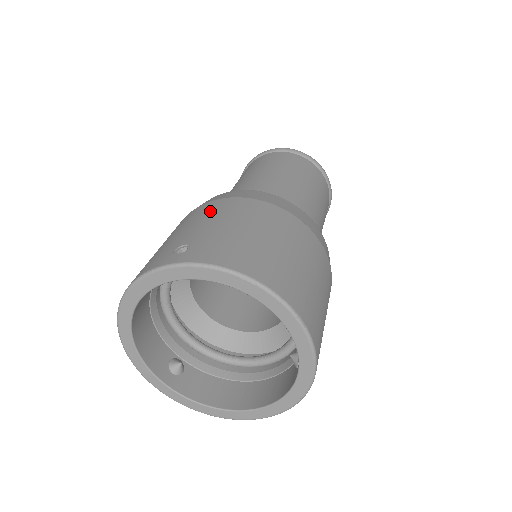
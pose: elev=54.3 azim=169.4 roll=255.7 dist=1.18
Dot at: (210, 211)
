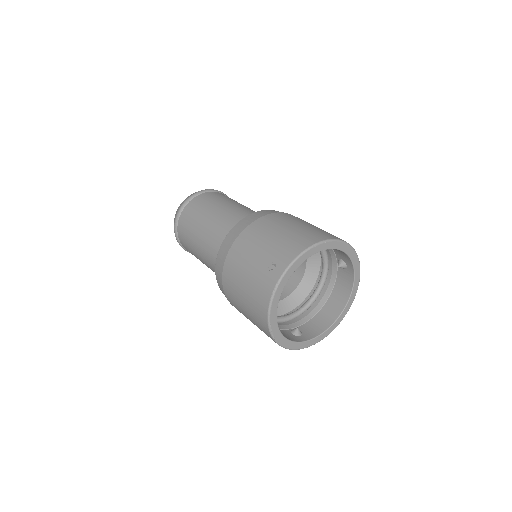
Dot at: (245, 247)
